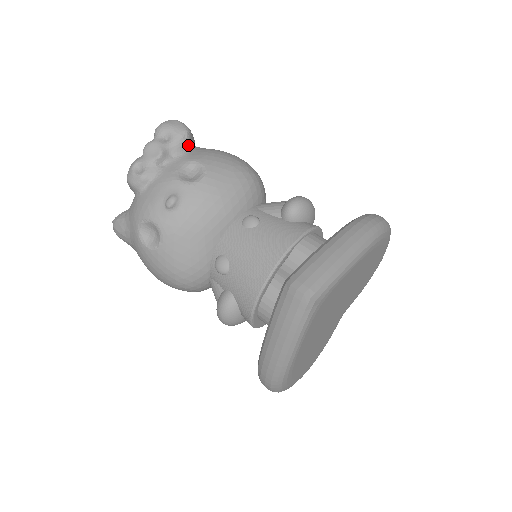
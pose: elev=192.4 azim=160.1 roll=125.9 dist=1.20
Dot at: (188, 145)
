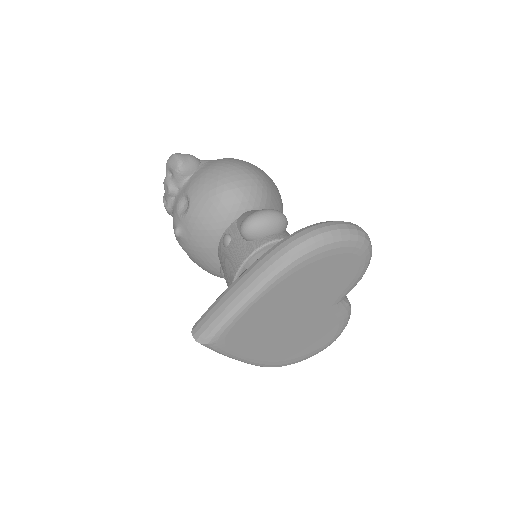
Dot at: (185, 175)
